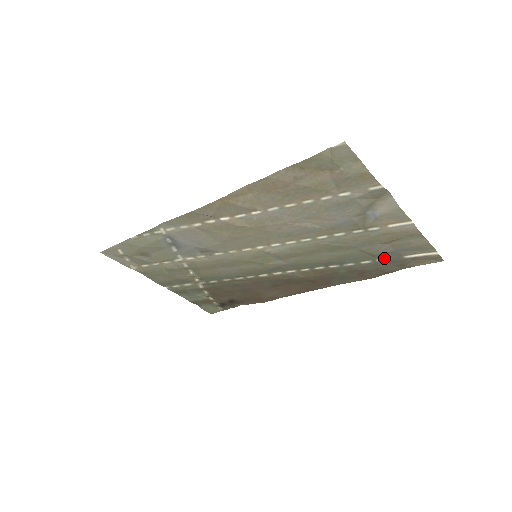
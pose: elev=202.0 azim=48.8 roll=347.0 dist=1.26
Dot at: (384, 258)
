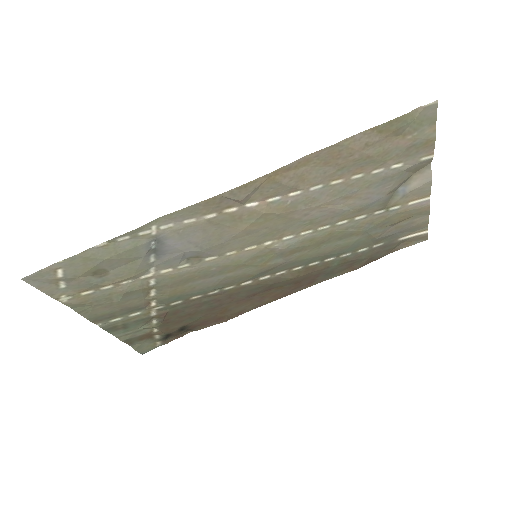
Dot at: (381, 243)
